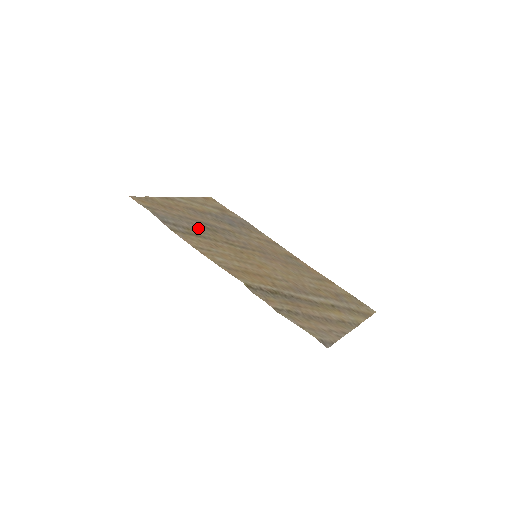
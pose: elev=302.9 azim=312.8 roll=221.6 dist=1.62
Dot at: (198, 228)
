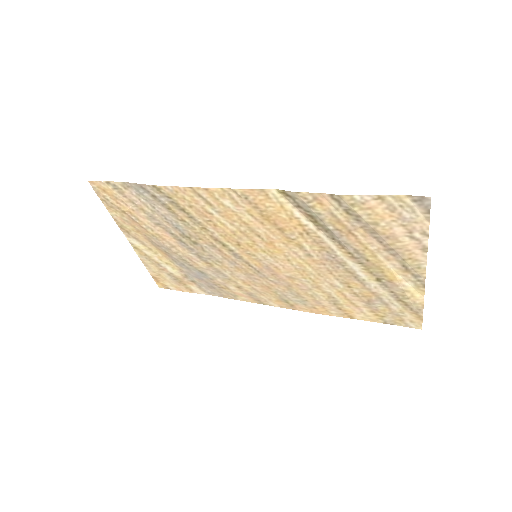
Dot at: (177, 223)
